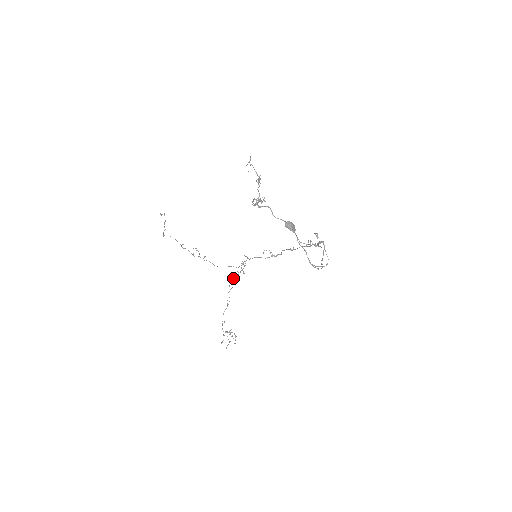
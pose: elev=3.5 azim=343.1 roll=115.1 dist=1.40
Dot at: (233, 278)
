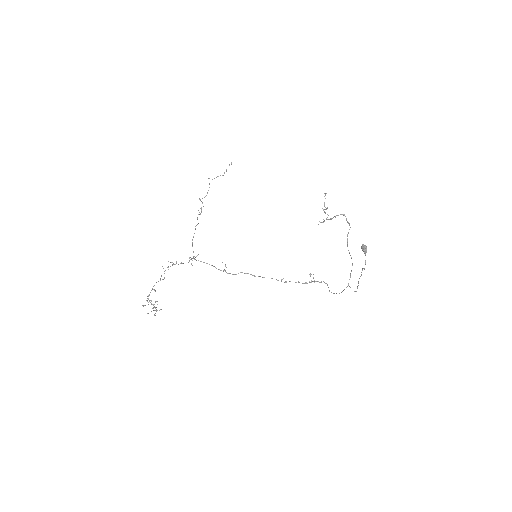
Dot at: (173, 263)
